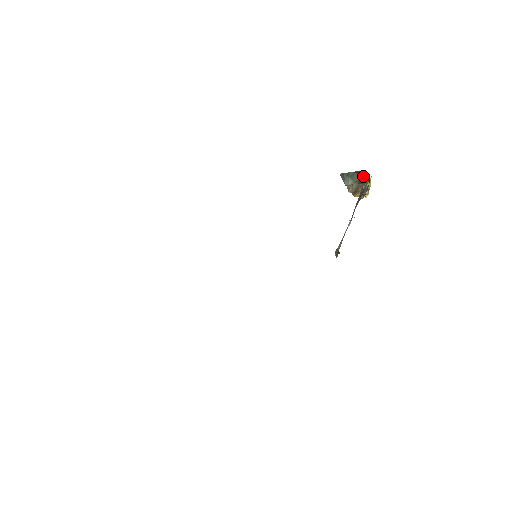
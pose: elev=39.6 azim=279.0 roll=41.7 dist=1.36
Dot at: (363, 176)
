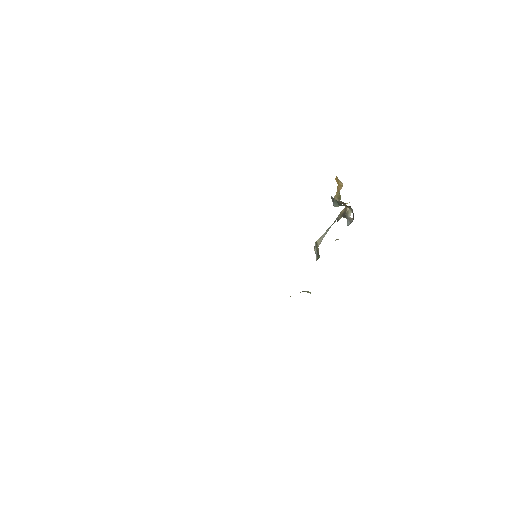
Dot at: occluded
